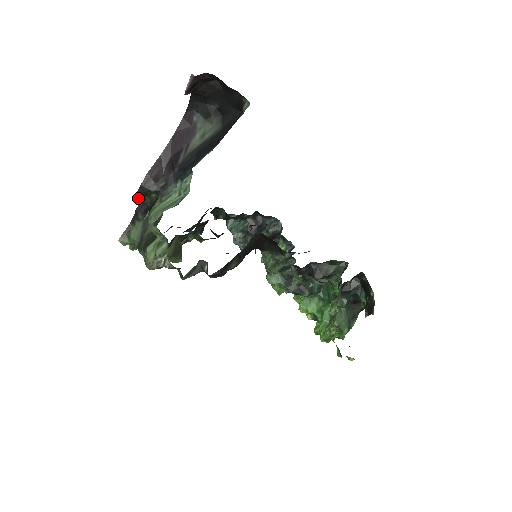
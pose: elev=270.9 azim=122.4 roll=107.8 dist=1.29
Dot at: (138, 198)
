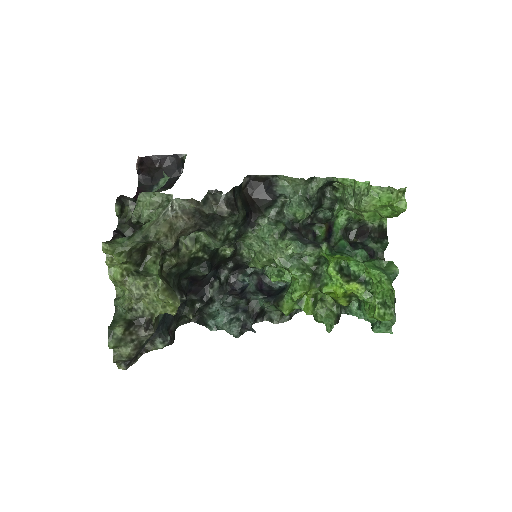
Dot at: (117, 207)
